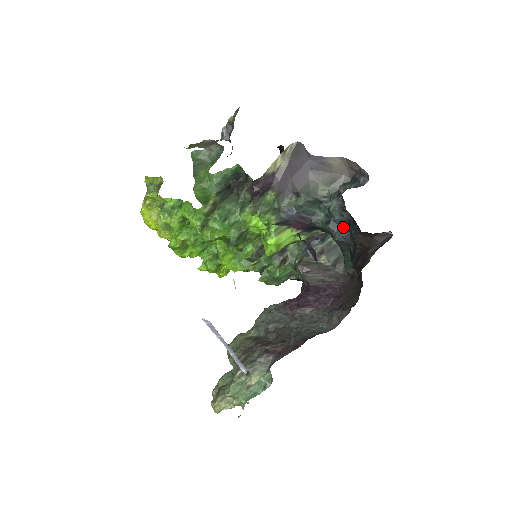
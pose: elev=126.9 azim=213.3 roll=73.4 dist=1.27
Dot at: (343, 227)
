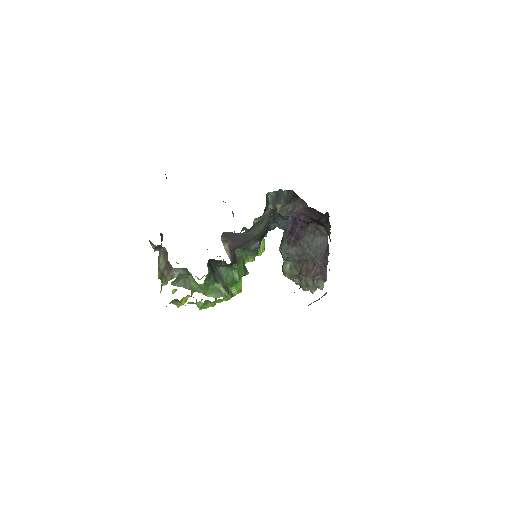
Dot at: occluded
